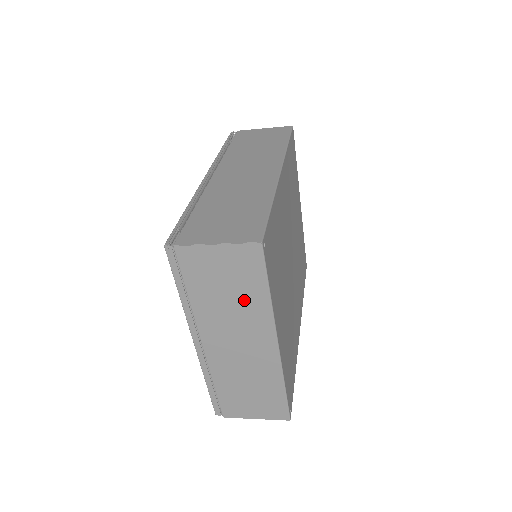
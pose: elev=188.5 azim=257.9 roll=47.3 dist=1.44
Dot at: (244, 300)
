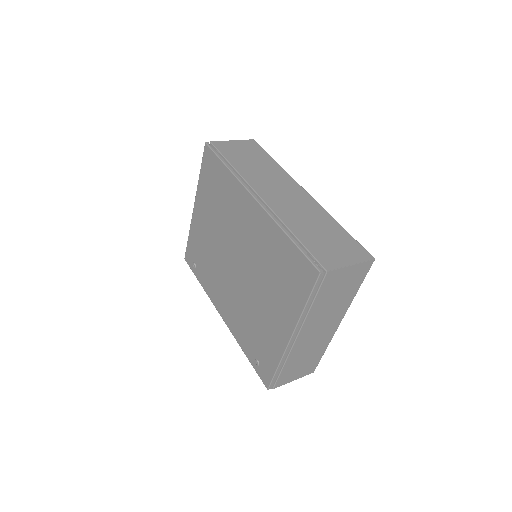
Dot at: (342, 298)
